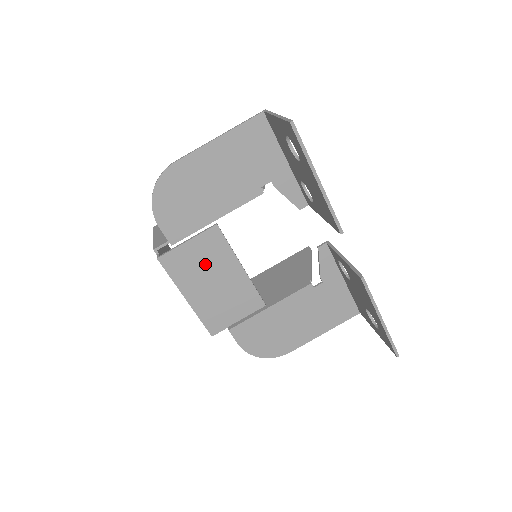
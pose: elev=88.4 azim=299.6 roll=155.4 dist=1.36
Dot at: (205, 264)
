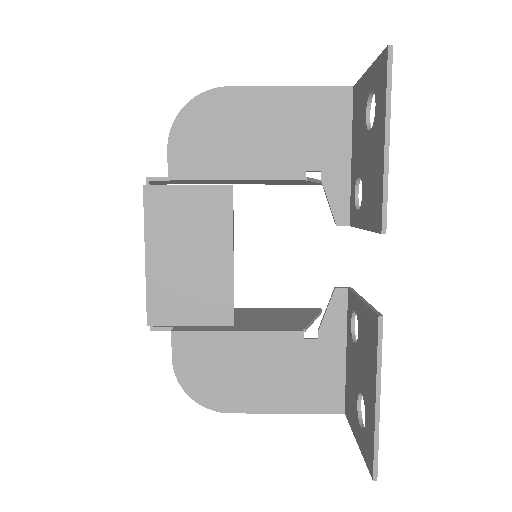
Dot at: (192, 226)
